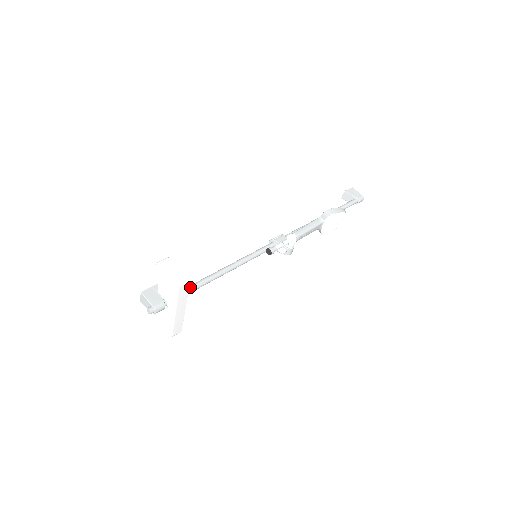
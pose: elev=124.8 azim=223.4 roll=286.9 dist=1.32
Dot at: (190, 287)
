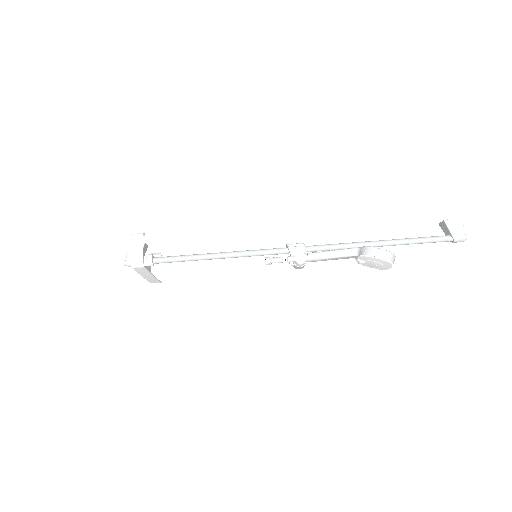
Dot at: (170, 258)
